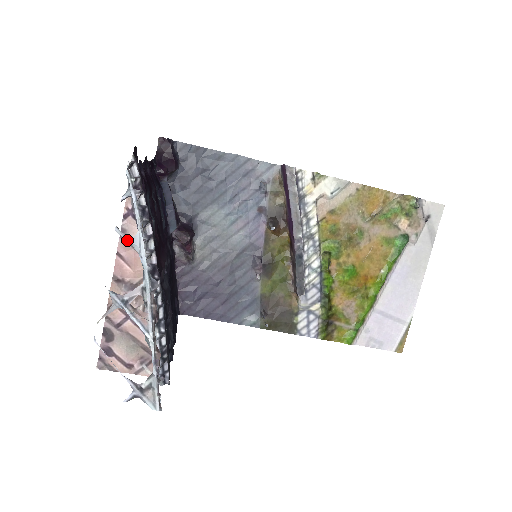
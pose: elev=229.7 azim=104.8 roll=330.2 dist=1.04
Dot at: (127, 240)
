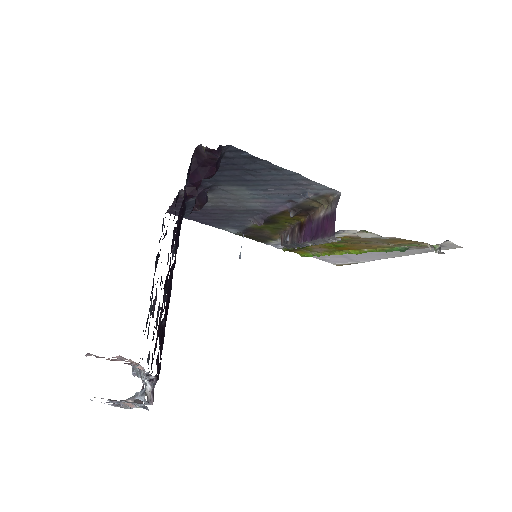
Dot at: occluded
